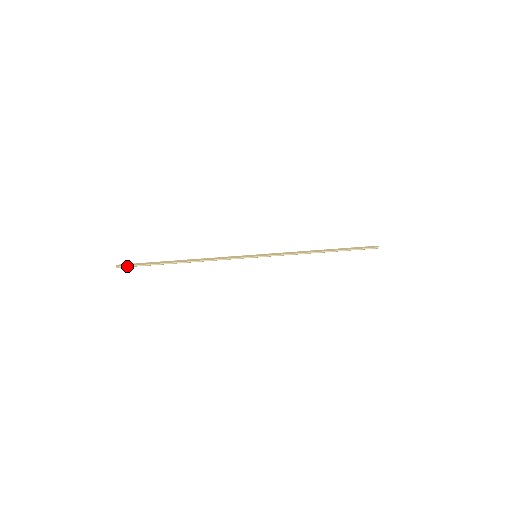
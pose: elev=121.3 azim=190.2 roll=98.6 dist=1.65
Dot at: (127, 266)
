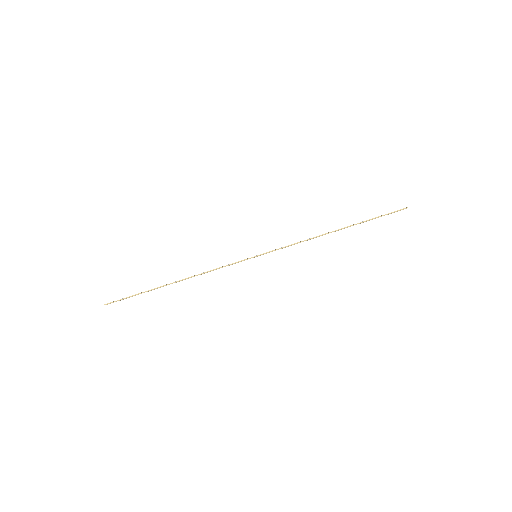
Dot at: (116, 301)
